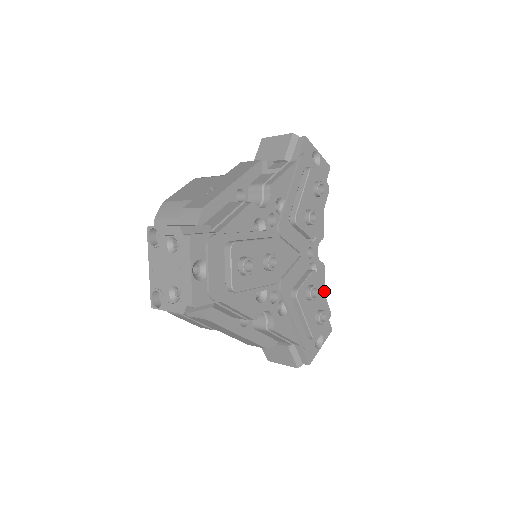
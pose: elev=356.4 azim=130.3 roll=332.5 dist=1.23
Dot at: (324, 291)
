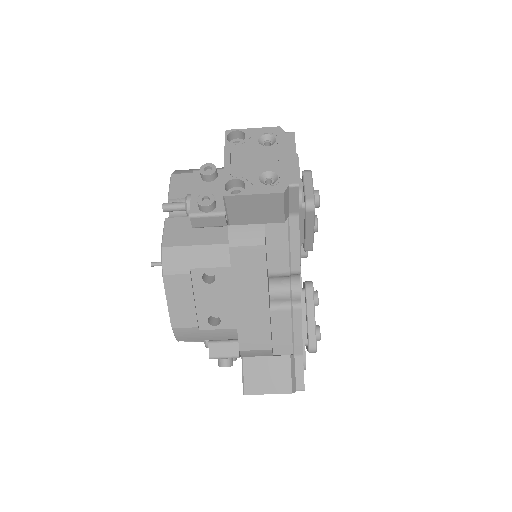
Dot at: occluded
